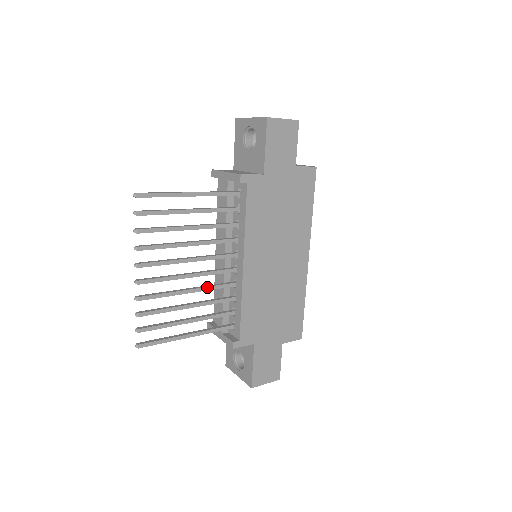
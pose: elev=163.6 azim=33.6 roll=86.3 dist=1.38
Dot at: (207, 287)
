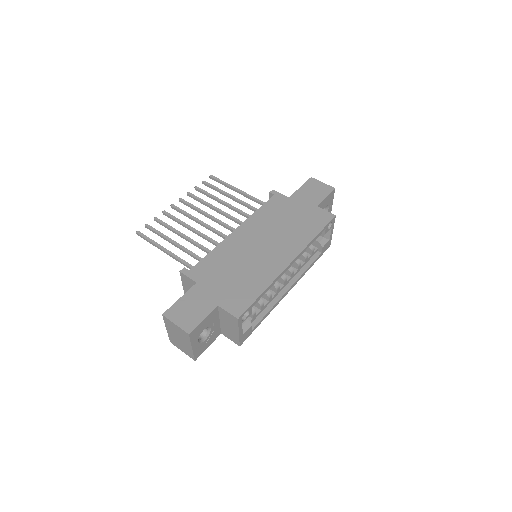
Dot at: (204, 234)
